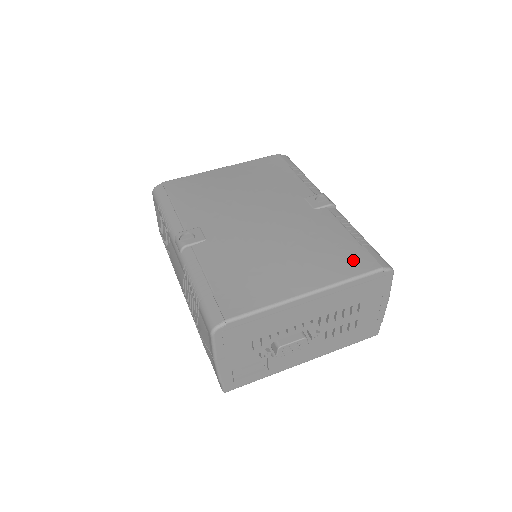
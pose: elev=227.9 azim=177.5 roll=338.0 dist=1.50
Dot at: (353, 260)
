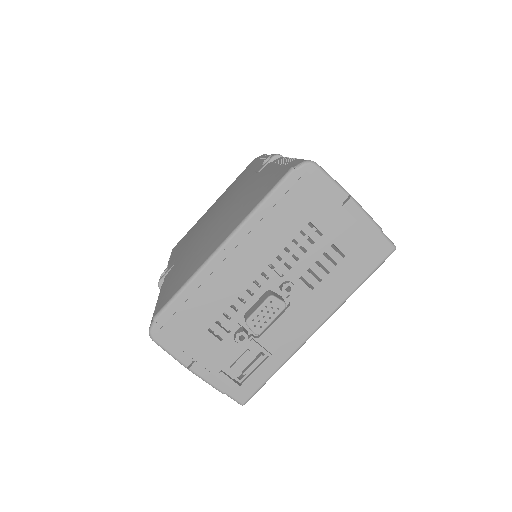
Dot at: (269, 184)
